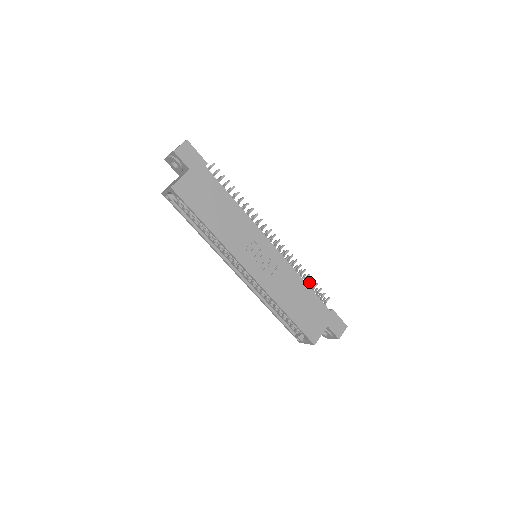
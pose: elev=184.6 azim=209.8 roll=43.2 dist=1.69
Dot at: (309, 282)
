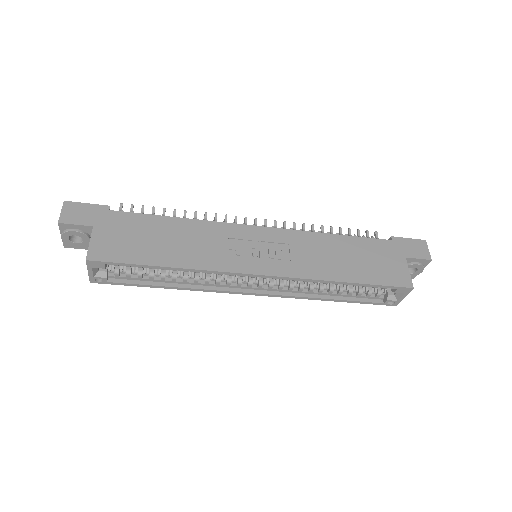
Dot at: (339, 234)
